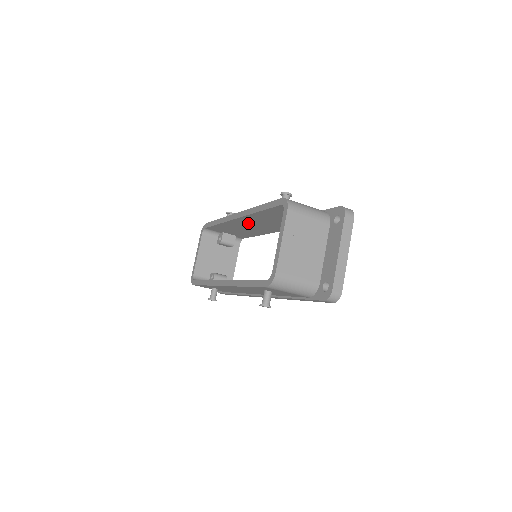
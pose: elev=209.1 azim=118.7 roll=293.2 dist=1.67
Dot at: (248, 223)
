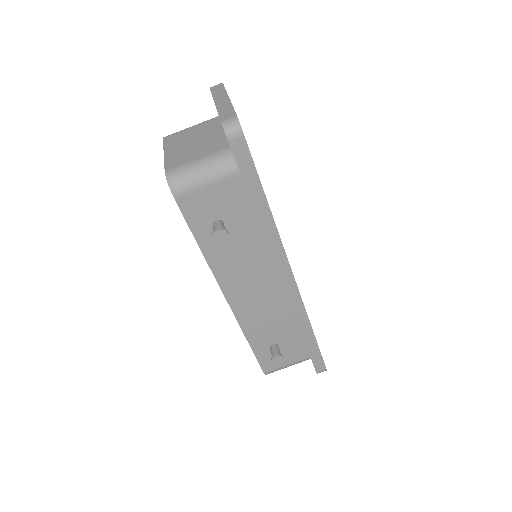
Dot at: occluded
